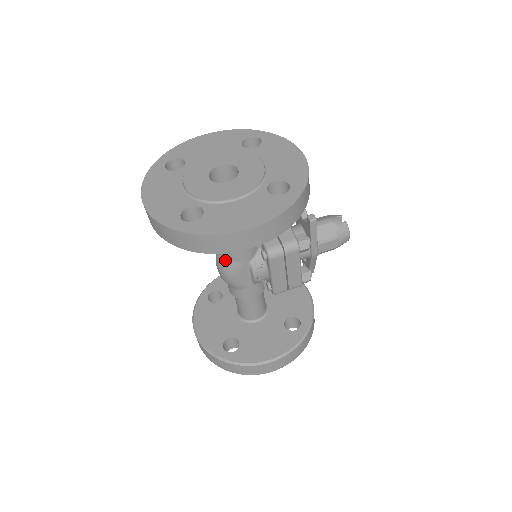
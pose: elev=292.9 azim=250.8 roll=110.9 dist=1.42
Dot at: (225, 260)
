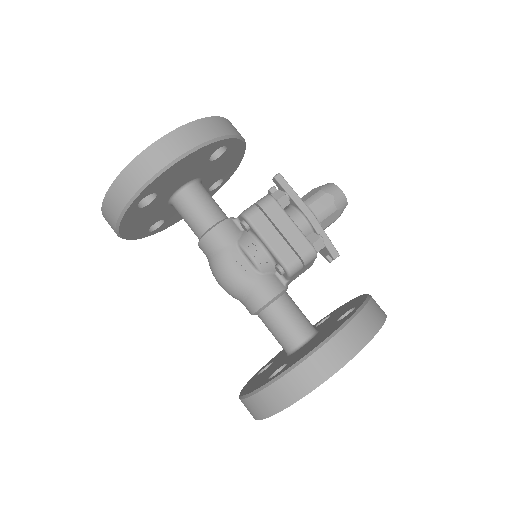
Dot at: (213, 256)
